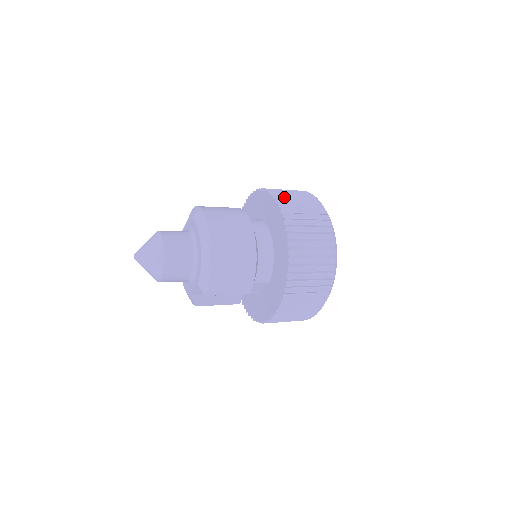
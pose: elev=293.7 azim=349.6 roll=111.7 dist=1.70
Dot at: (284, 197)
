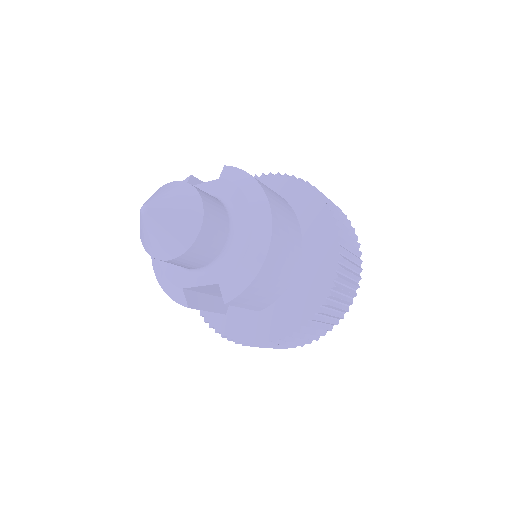
Dot at: occluded
